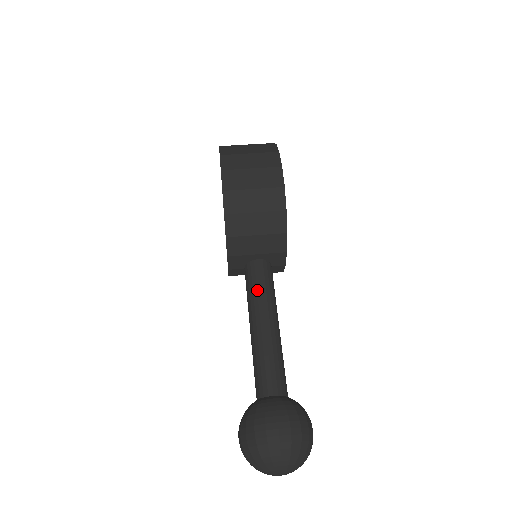
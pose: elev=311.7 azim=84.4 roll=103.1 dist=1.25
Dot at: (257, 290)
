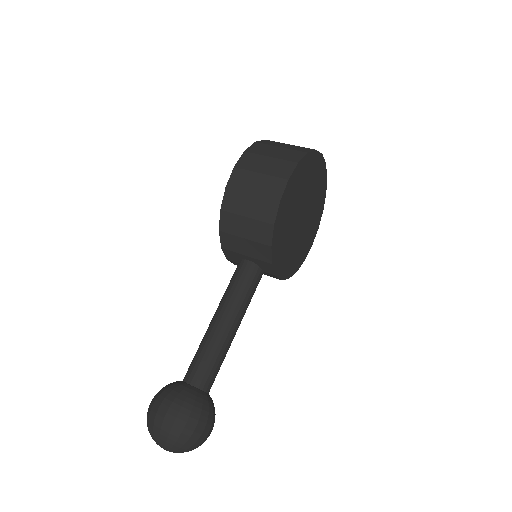
Dot at: (231, 288)
